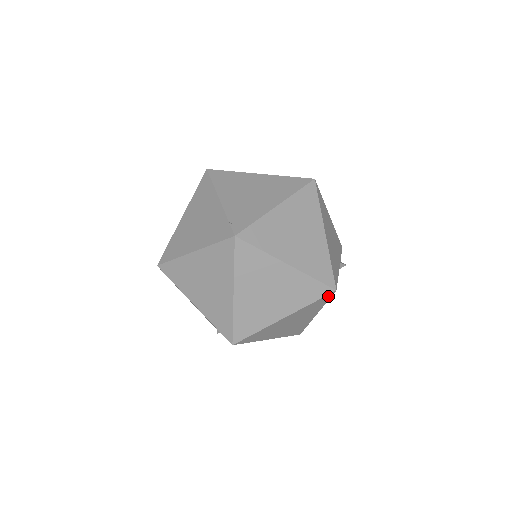
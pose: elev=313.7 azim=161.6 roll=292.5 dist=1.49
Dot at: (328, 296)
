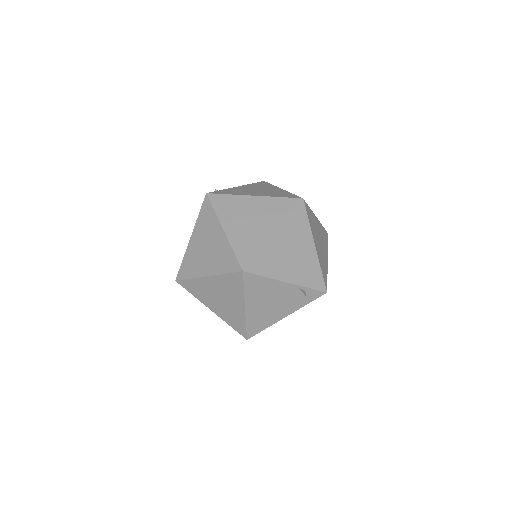
Dot at: (239, 276)
